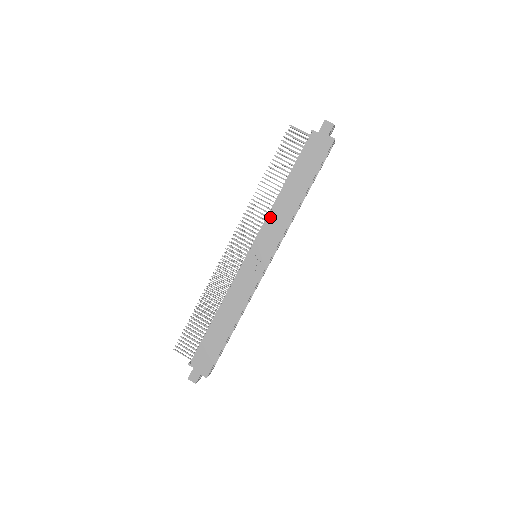
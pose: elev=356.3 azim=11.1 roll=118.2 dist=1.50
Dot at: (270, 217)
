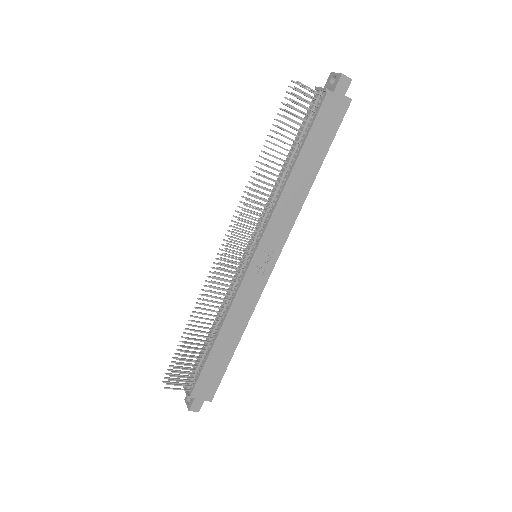
Dot at: (277, 209)
